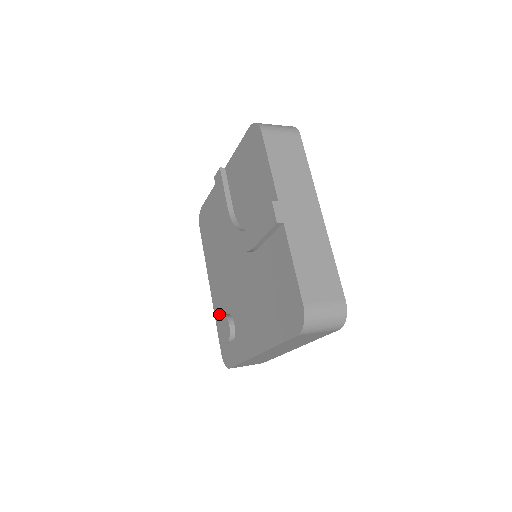
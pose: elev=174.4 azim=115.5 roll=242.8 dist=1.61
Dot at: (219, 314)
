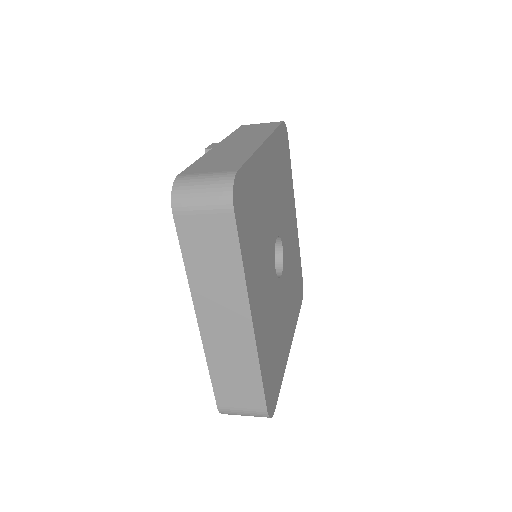
Dot at: occluded
